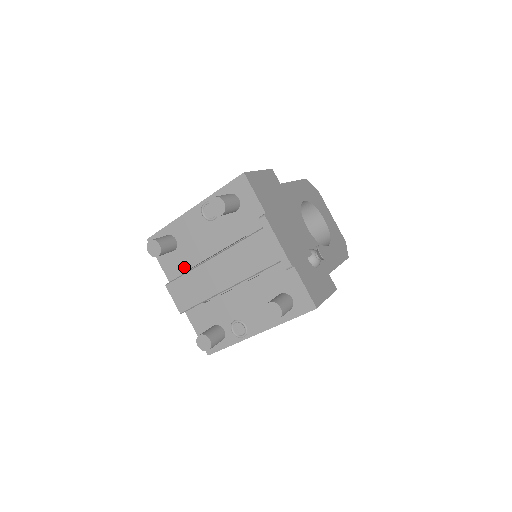
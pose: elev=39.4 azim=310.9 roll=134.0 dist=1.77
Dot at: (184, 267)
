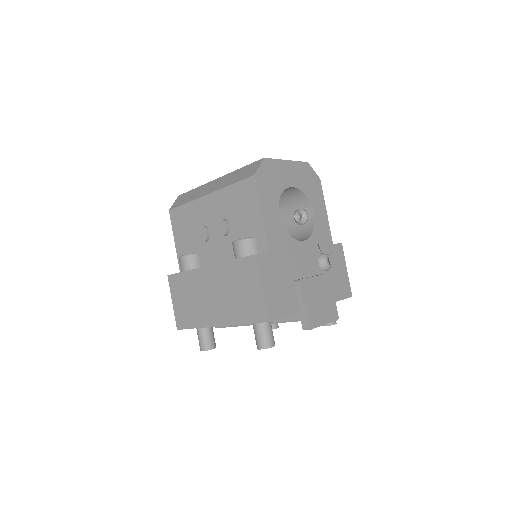
Dot at: occluded
